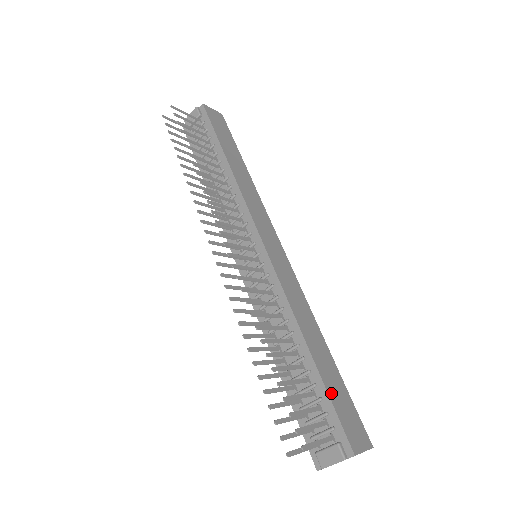
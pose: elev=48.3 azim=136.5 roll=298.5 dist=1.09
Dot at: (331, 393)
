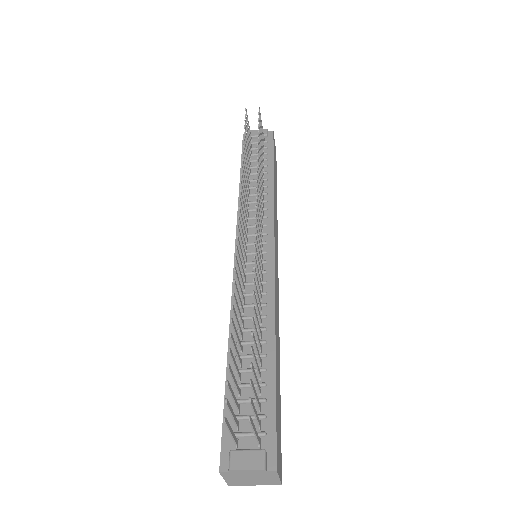
Dot at: (277, 401)
